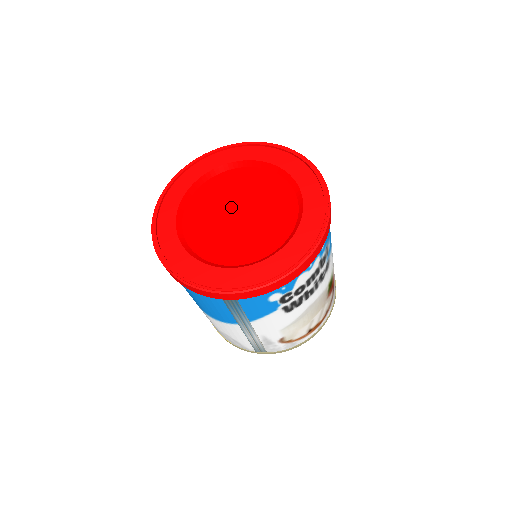
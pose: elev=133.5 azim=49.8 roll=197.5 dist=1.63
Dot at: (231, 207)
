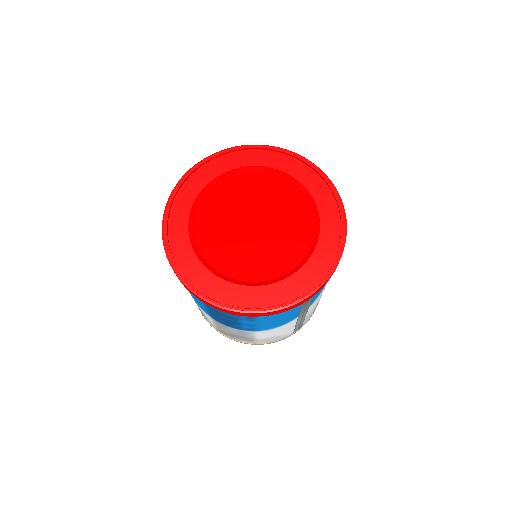
Dot at: (242, 225)
